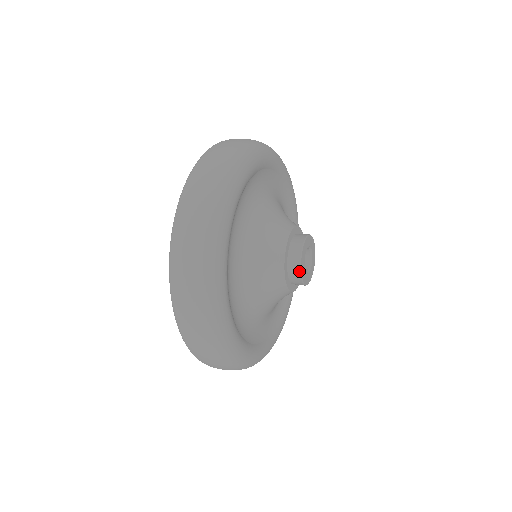
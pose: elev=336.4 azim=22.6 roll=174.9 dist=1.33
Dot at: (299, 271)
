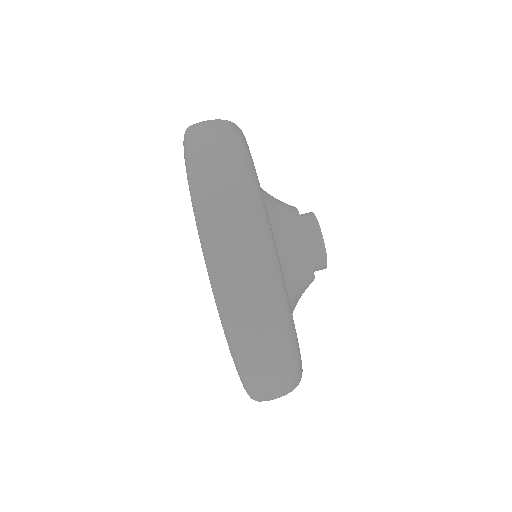
Dot at: occluded
